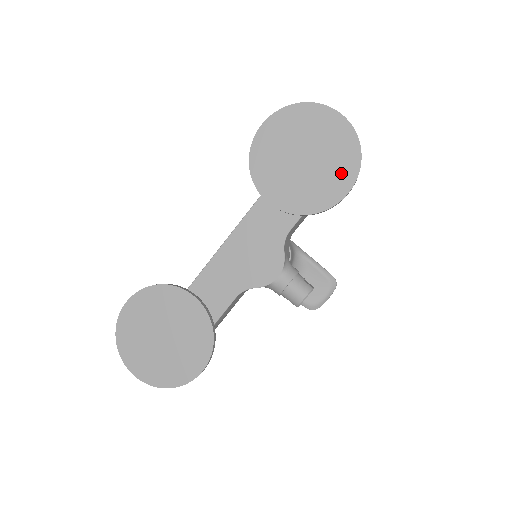
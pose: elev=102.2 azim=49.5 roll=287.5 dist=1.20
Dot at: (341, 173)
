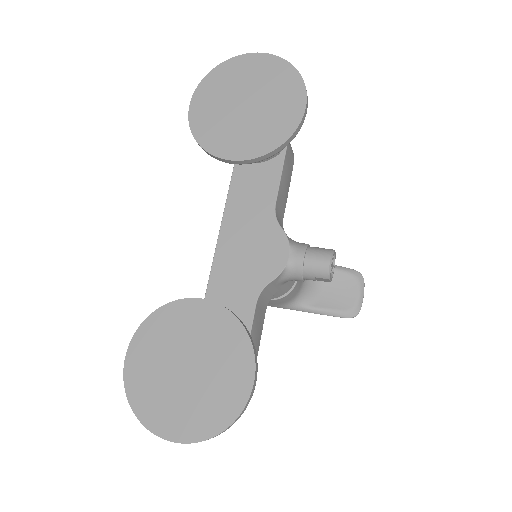
Dot at: (288, 95)
